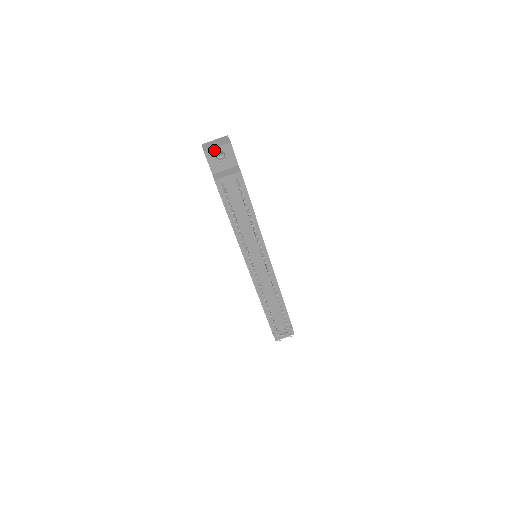
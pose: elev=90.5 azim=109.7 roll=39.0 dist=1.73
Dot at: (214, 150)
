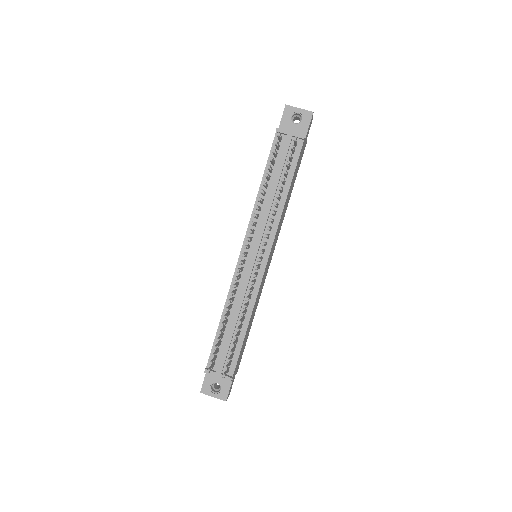
Dot at: (295, 109)
